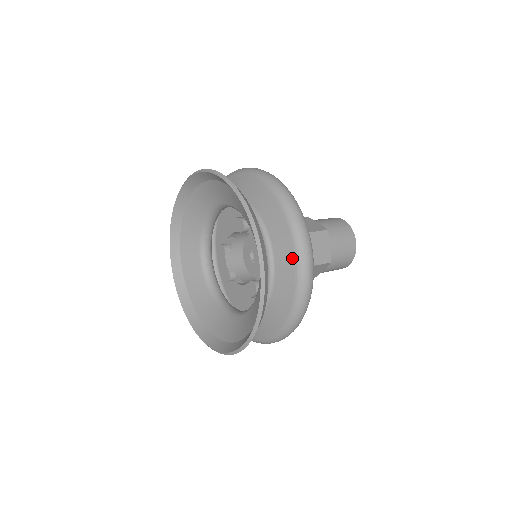
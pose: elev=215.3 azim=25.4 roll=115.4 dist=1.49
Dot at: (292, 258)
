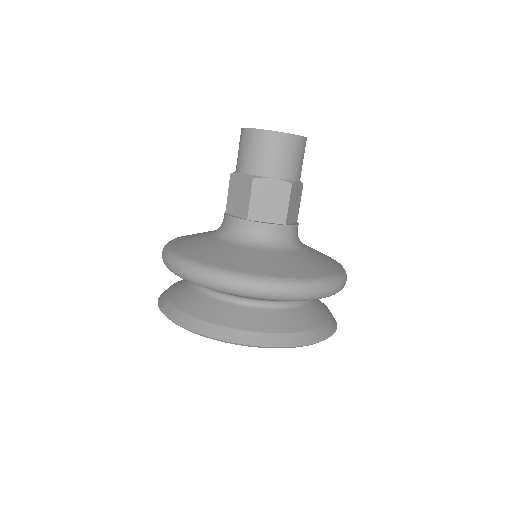
Dot at: occluded
